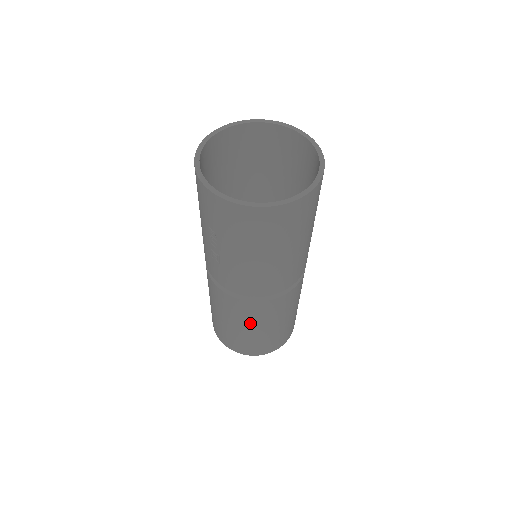
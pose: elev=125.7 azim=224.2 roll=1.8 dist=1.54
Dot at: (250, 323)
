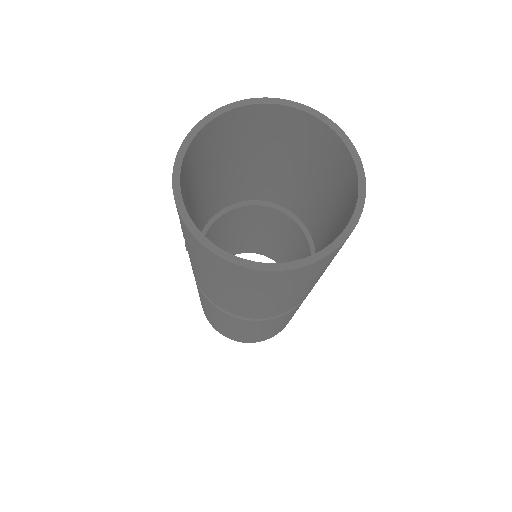
Dot at: (212, 313)
